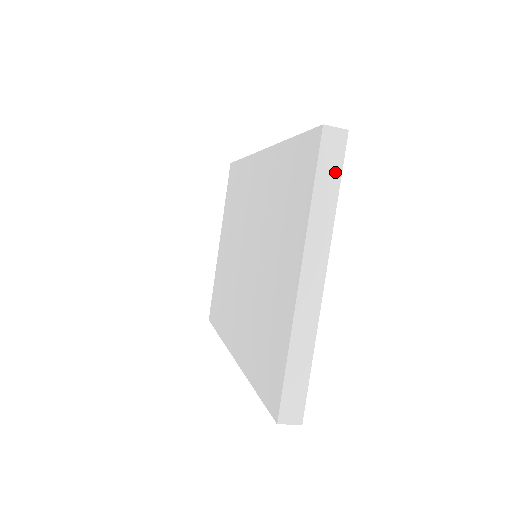
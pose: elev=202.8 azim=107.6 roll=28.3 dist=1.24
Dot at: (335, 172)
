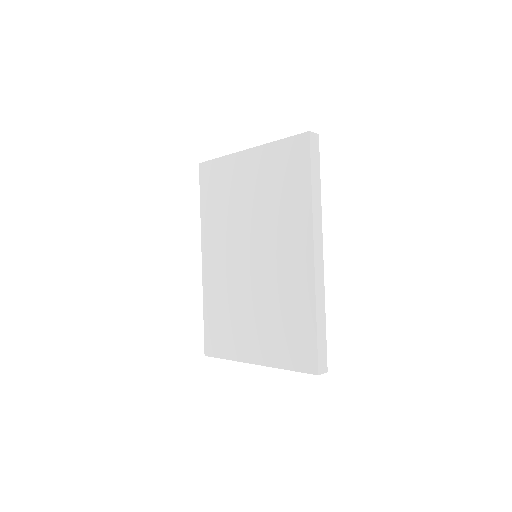
Dot at: occluded
